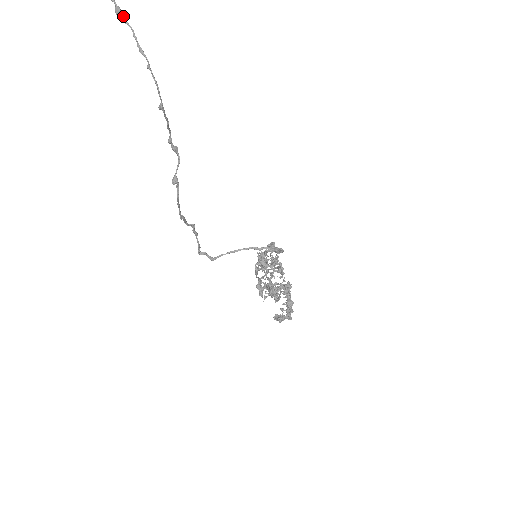
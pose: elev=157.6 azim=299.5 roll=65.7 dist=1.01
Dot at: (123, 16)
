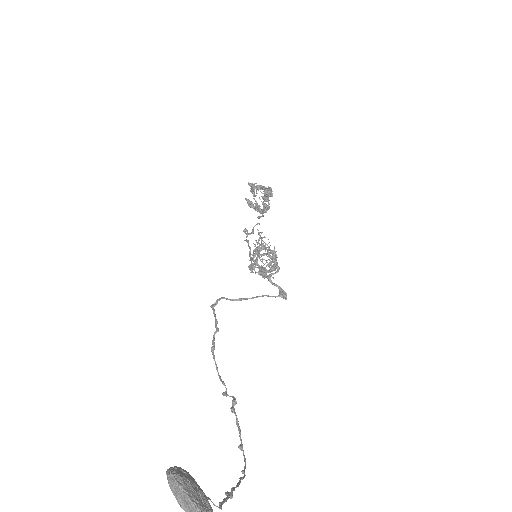
Dot at: occluded
